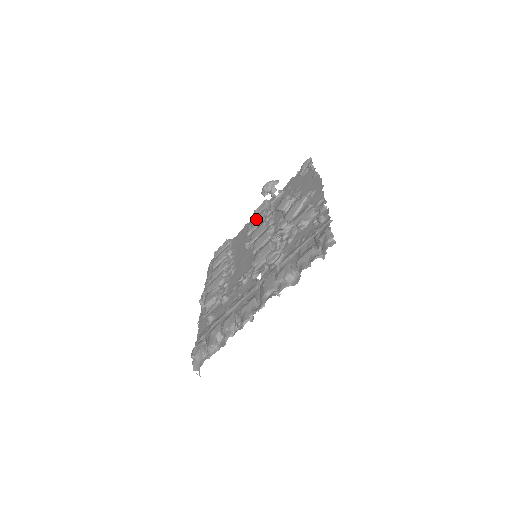
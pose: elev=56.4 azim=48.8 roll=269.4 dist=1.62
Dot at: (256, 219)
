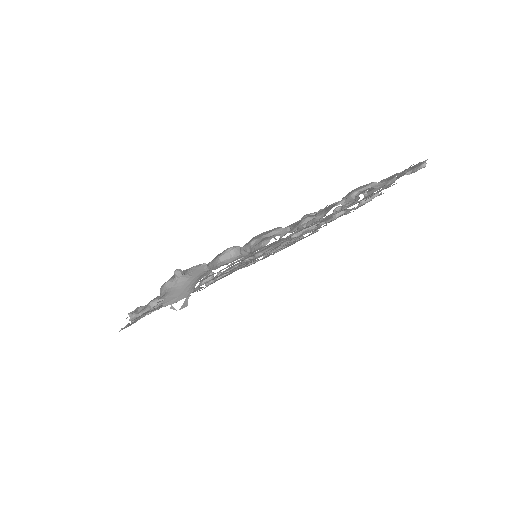
Dot at: occluded
